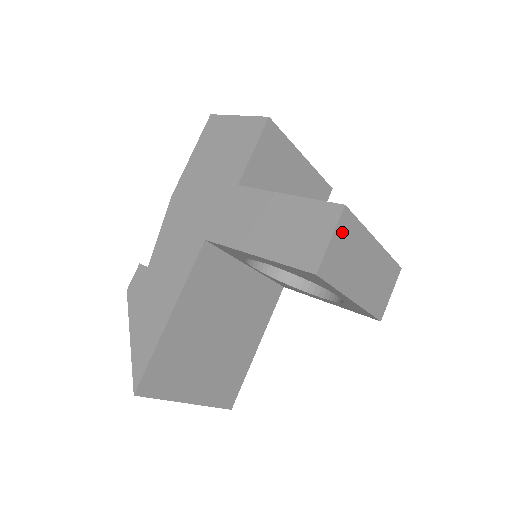
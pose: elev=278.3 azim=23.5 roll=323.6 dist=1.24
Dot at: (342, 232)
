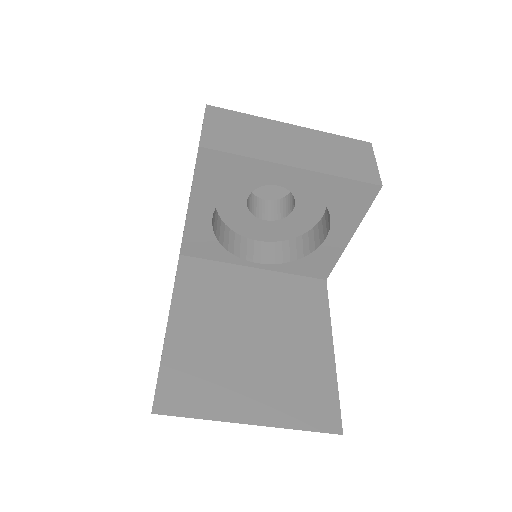
Dot at: (218, 120)
